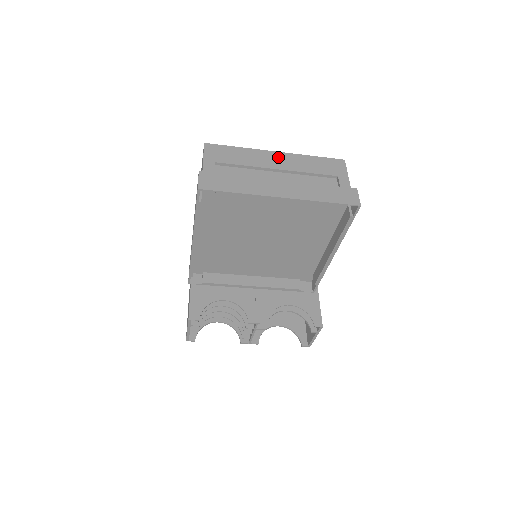
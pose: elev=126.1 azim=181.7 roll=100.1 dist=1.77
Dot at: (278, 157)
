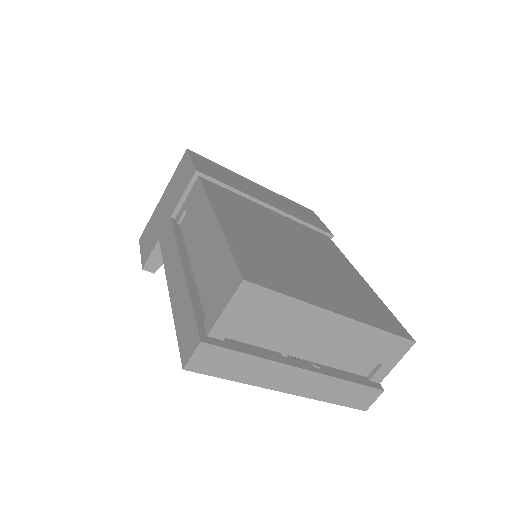
Dot at: (335, 325)
